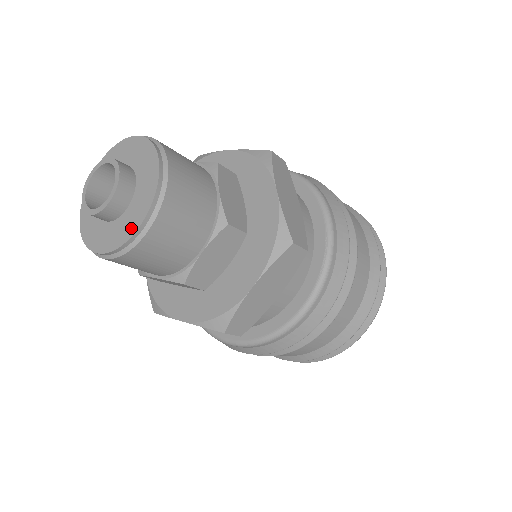
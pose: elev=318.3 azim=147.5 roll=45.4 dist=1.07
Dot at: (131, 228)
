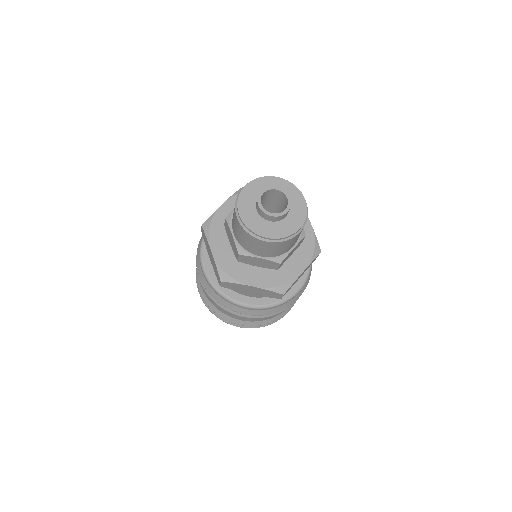
Dot at: (263, 232)
